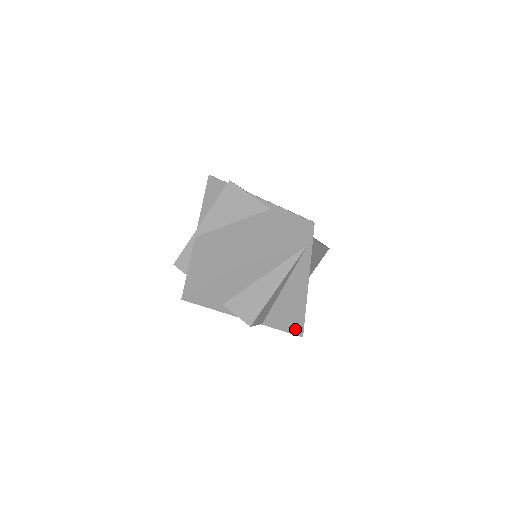
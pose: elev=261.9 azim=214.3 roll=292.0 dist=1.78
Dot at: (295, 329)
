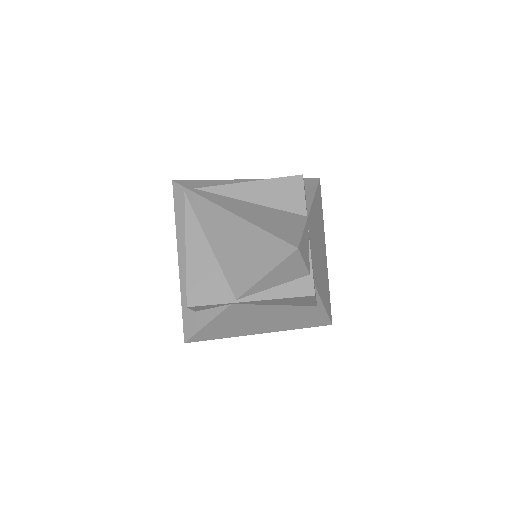
Dot at: occluded
